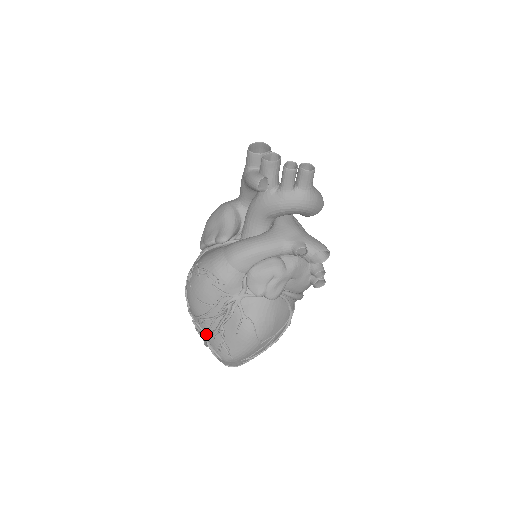
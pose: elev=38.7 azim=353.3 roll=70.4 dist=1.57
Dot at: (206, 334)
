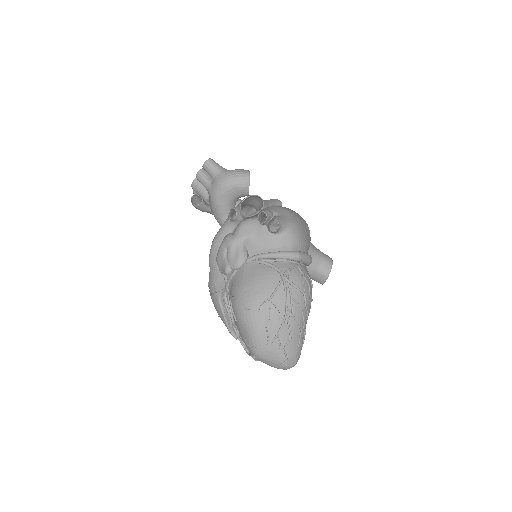
Dot at: occluded
